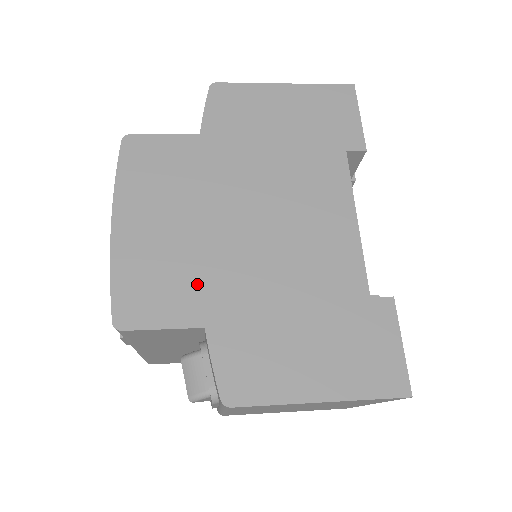
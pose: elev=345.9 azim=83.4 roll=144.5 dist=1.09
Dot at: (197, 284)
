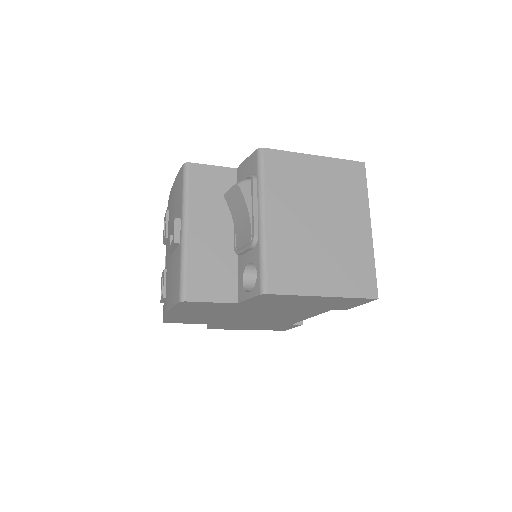
Dot at: occluded
